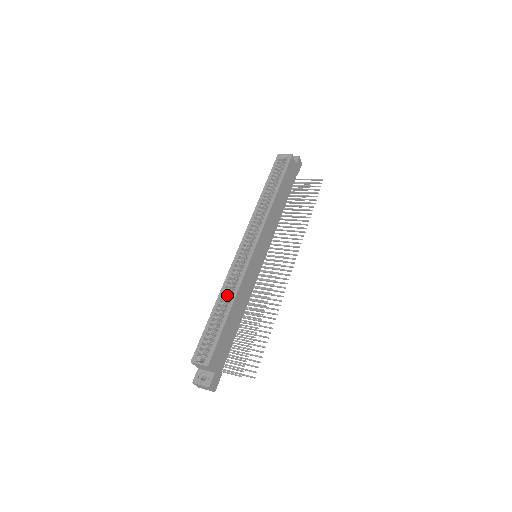
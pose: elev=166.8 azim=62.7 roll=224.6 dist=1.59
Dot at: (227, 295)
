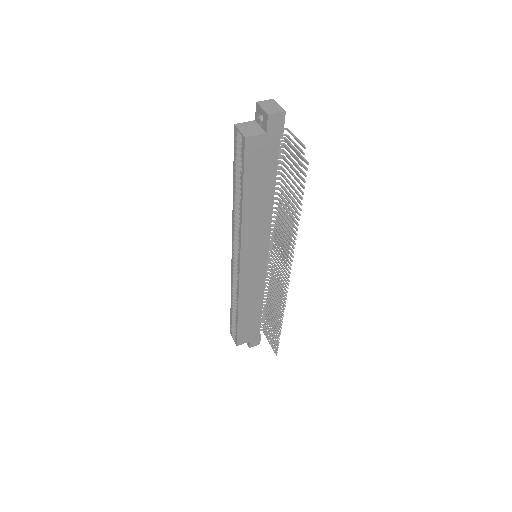
Dot at: occluded
